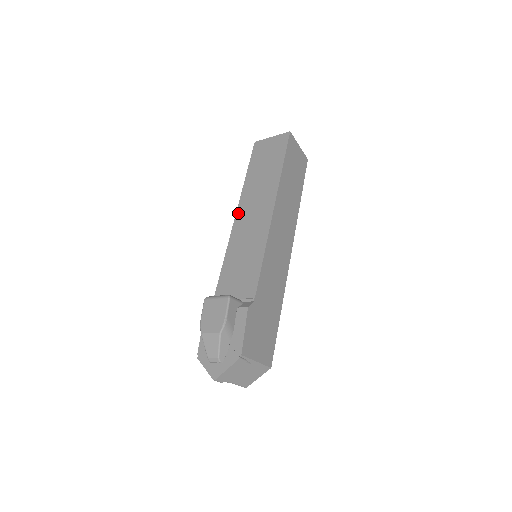
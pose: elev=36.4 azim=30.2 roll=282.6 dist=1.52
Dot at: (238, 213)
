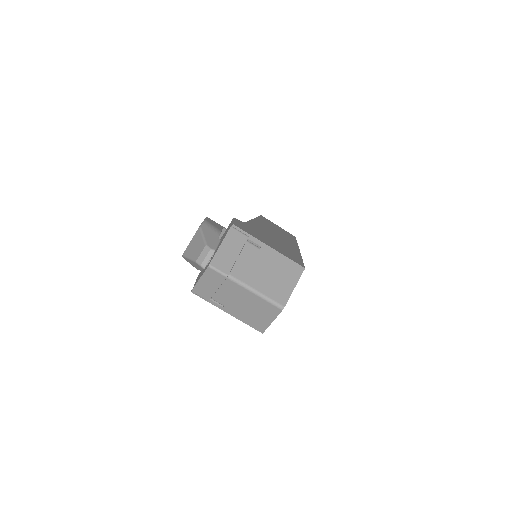
Dot at: occluded
